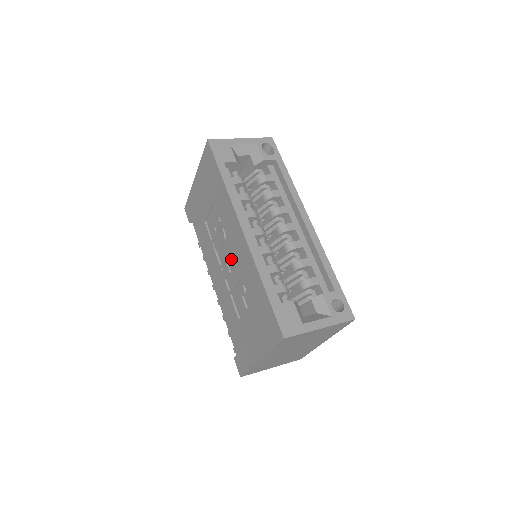
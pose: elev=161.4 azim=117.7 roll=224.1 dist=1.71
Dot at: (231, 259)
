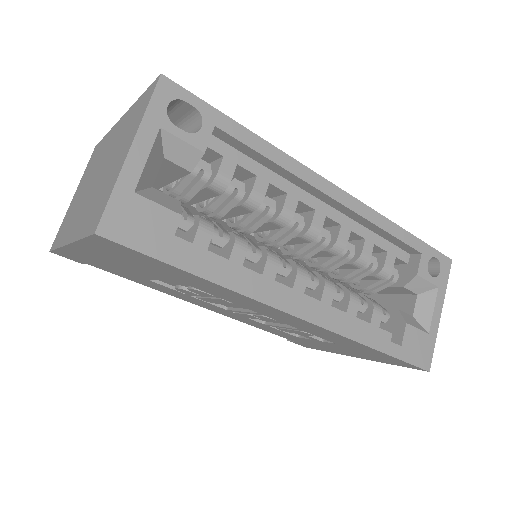
Dot at: (265, 318)
